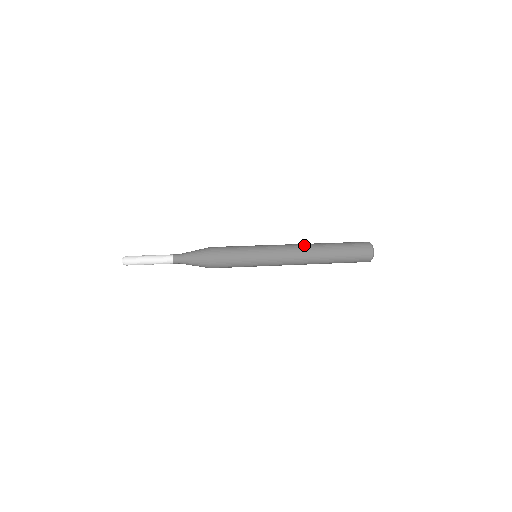
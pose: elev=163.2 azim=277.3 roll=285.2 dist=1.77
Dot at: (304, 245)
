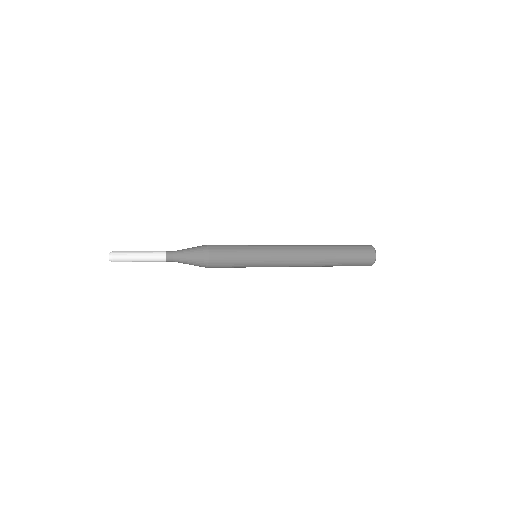
Dot at: (308, 250)
